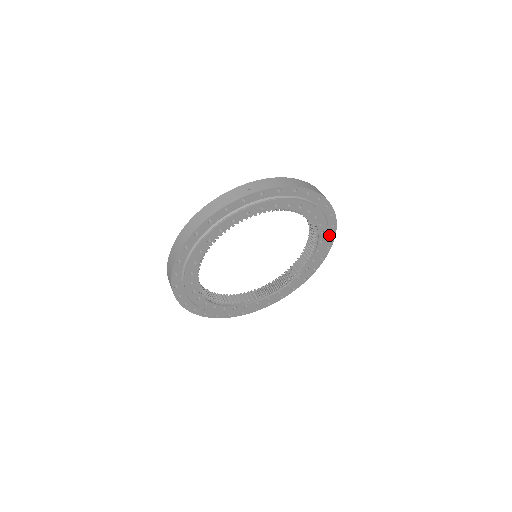
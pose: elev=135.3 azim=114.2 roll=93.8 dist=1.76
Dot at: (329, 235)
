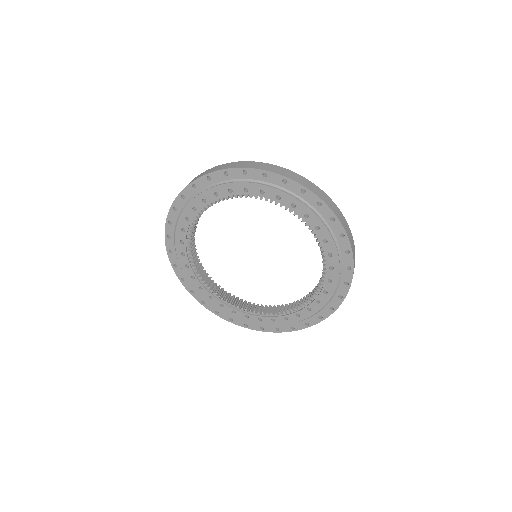
Dot at: (344, 264)
